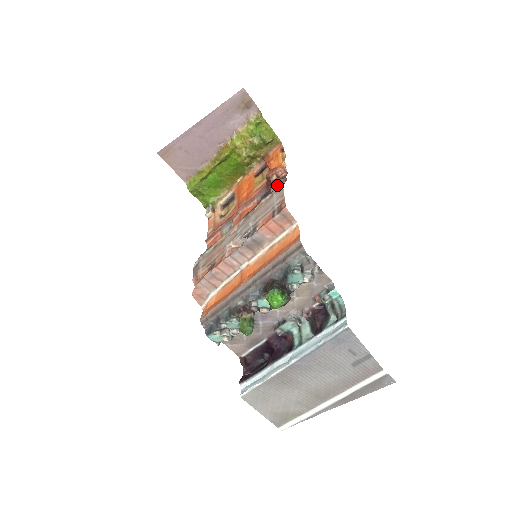
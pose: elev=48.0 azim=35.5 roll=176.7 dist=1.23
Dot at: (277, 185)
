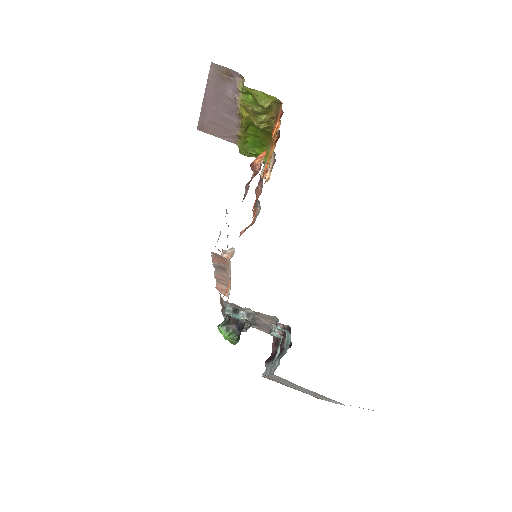
Dot at: occluded
